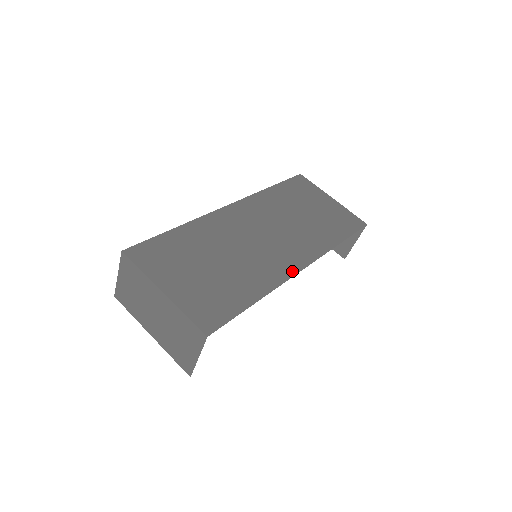
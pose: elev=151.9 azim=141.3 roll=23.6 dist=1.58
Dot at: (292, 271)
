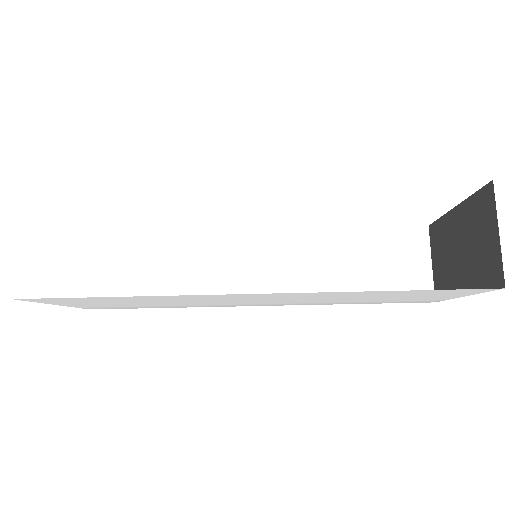
Dot at: occluded
